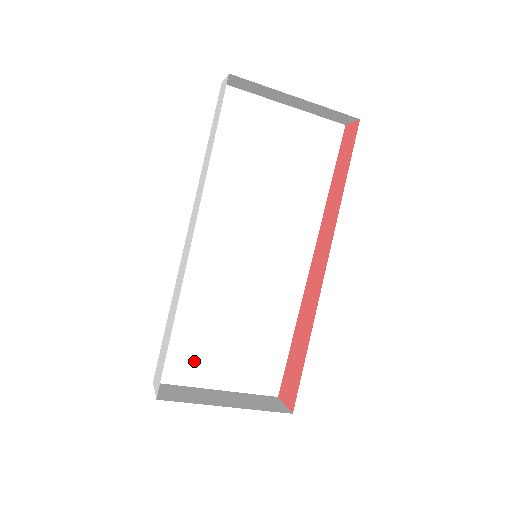
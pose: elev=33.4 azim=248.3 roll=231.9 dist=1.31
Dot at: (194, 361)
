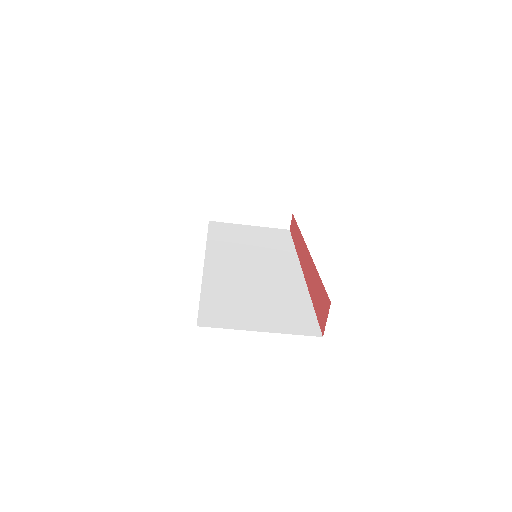
Dot at: (231, 315)
